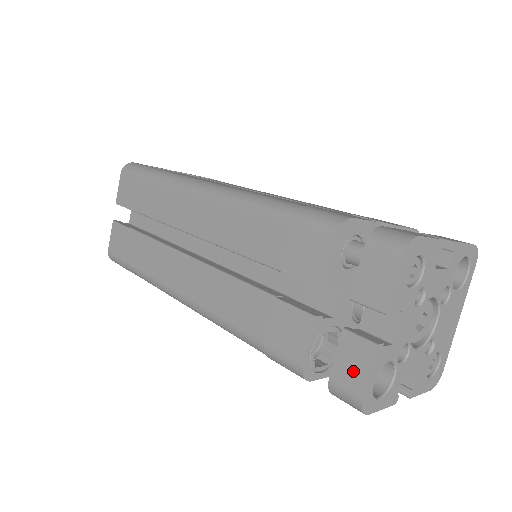
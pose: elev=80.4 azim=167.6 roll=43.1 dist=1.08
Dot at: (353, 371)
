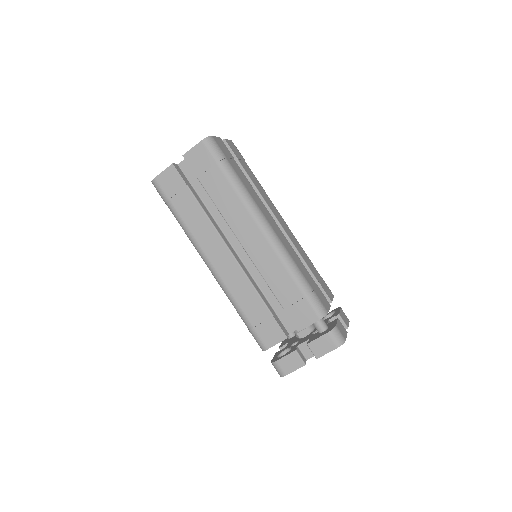
Dot at: (289, 366)
